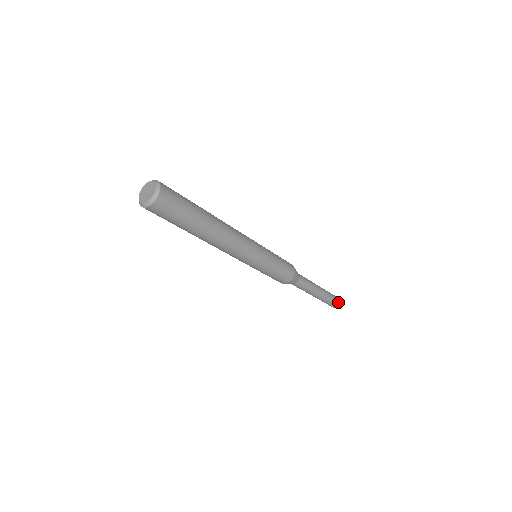
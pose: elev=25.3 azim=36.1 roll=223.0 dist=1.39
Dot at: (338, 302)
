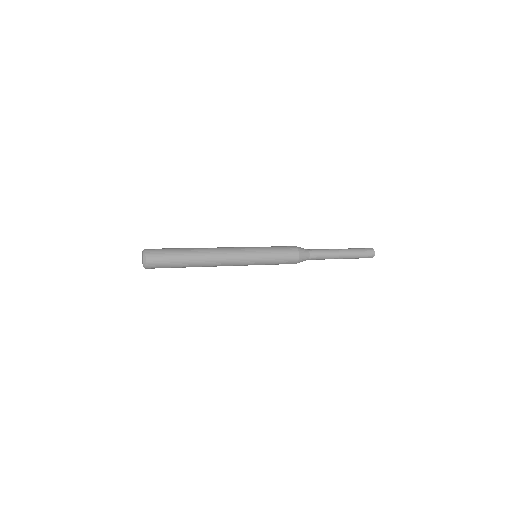
Dot at: (371, 257)
